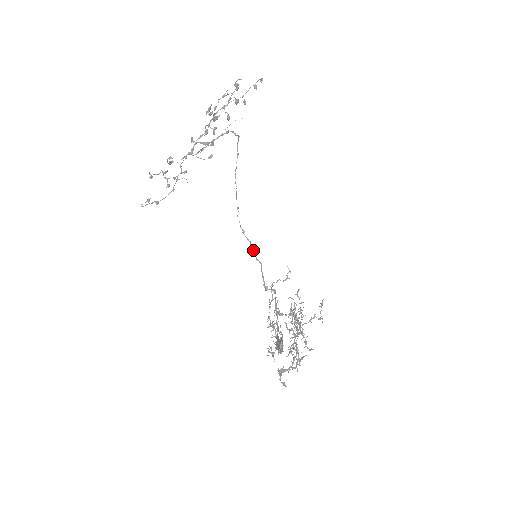
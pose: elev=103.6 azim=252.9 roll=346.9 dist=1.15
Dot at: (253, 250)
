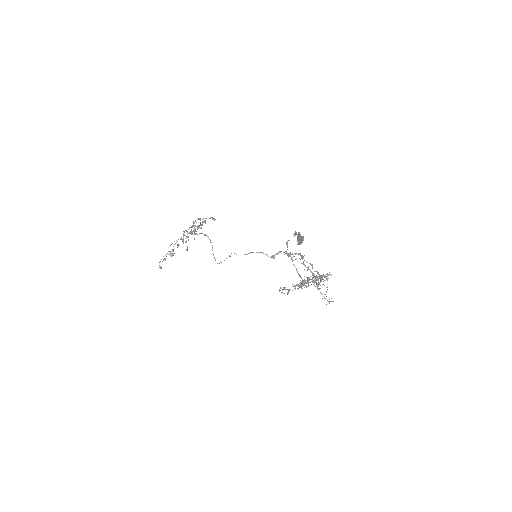
Dot at: (252, 252)
